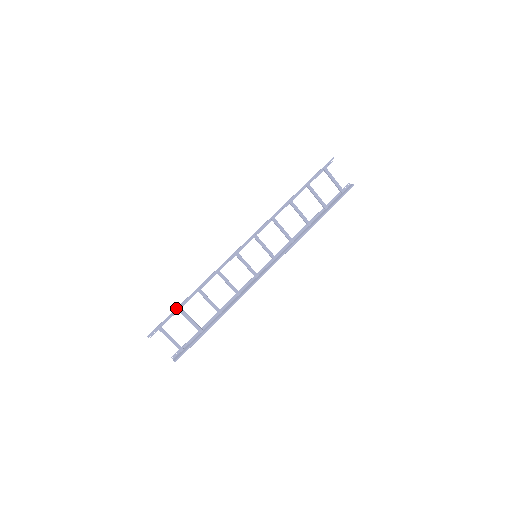
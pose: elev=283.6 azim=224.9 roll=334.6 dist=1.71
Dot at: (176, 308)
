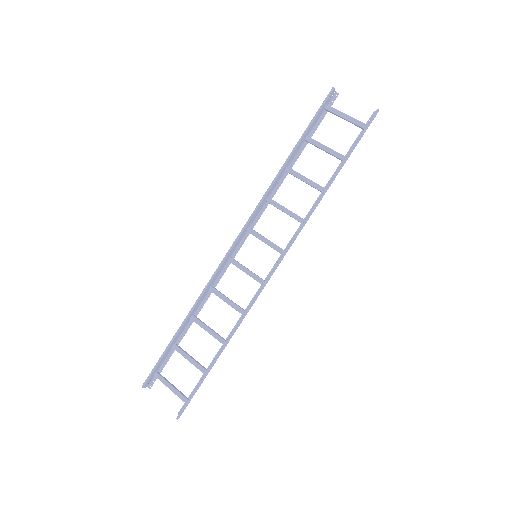
Dot at: occluded
